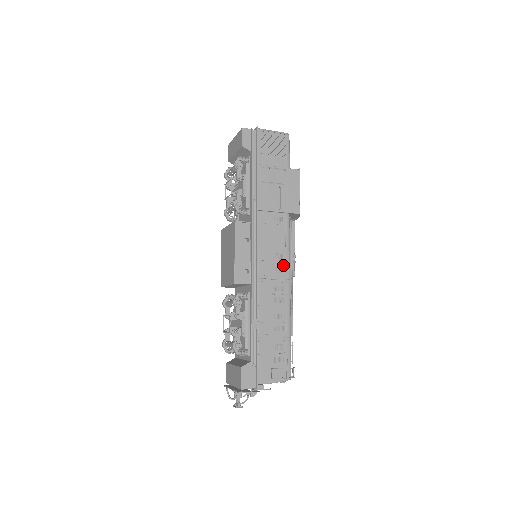
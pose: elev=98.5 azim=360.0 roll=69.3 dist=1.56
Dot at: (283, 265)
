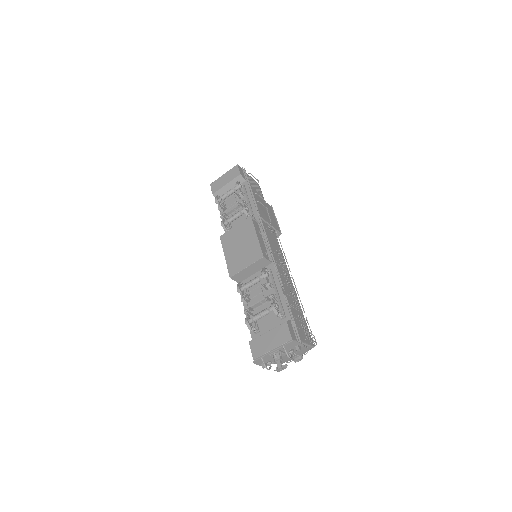
Dot at: (283, 260)
